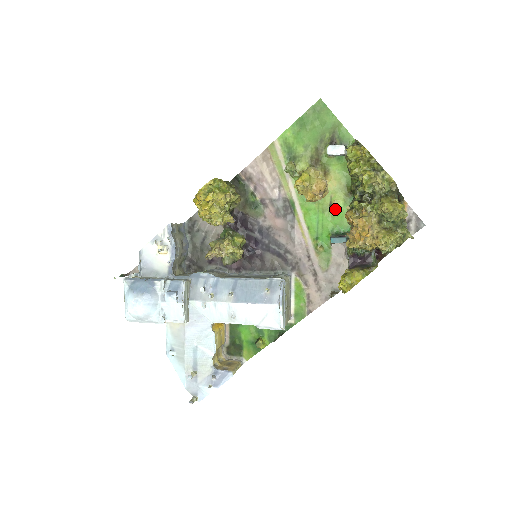
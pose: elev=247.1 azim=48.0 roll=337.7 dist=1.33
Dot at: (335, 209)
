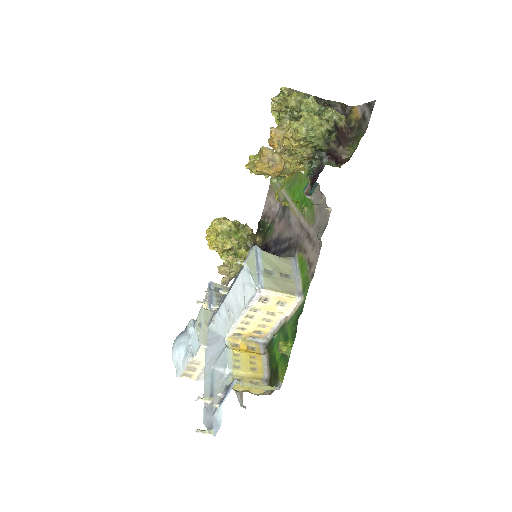
Dot at: occluded
